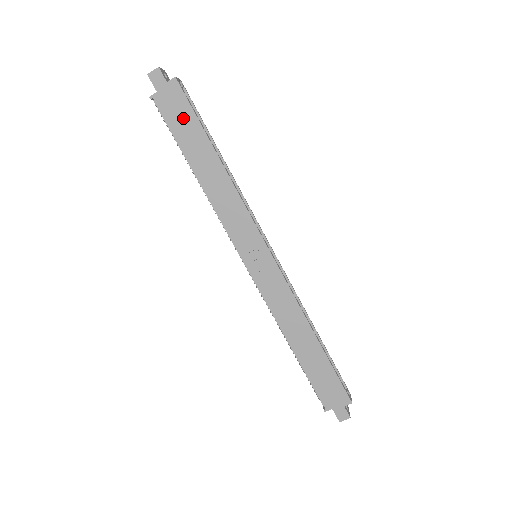
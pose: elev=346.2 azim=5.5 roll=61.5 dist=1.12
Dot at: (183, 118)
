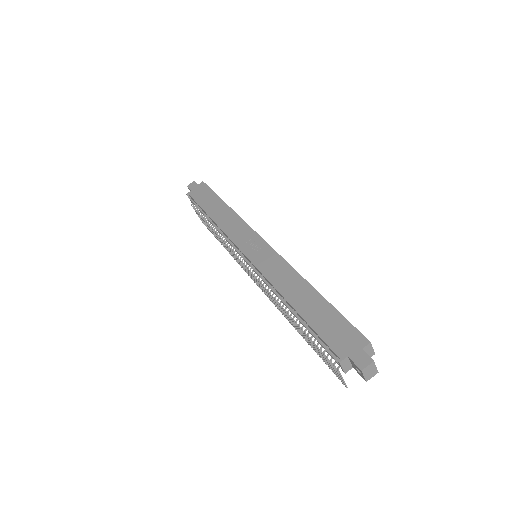
Dot at: (205, 195)
